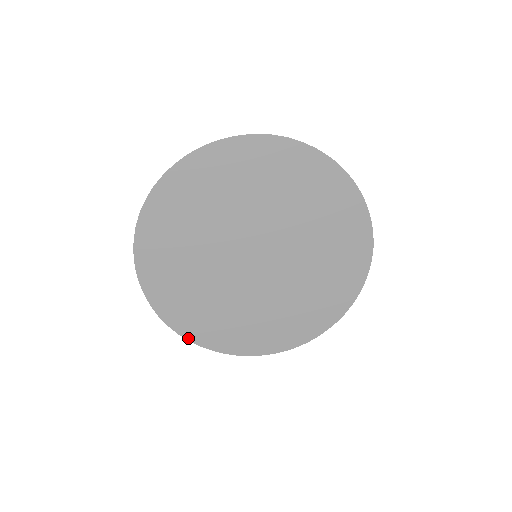
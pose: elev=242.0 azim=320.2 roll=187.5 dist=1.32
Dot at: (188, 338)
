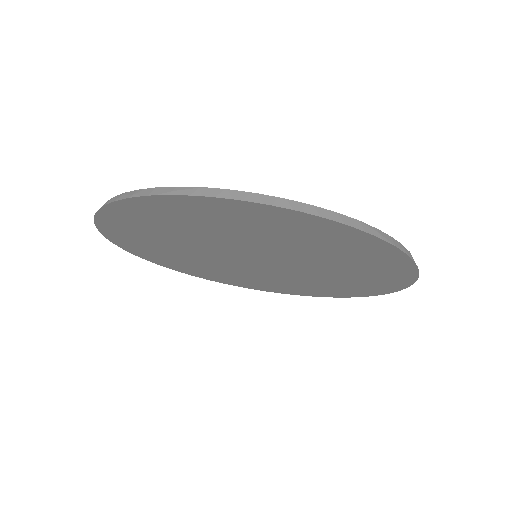
Dot at: (263, 290)
